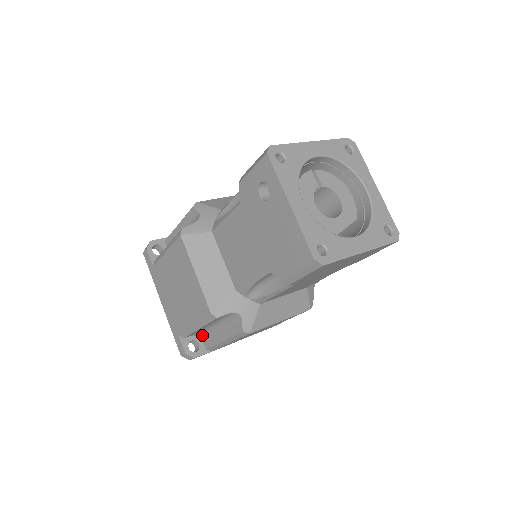
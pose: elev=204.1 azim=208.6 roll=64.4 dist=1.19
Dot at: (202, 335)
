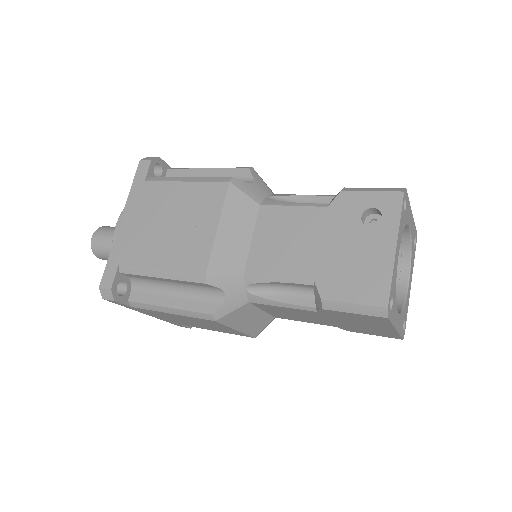
Dot at: (139, 284)
